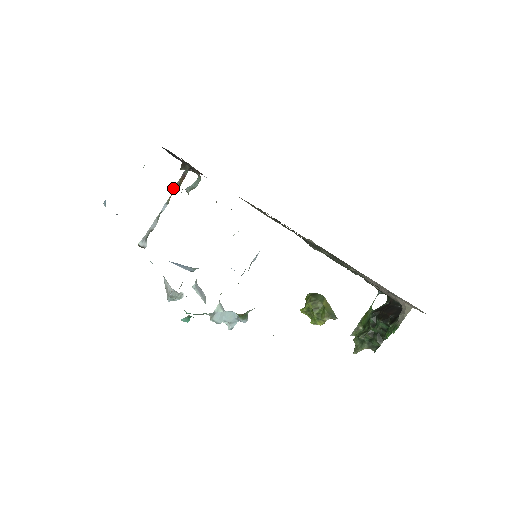
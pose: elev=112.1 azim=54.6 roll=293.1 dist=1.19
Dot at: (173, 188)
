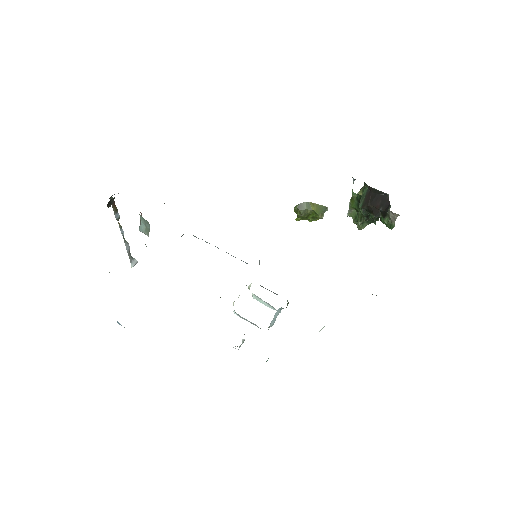
Dot at: occluded
